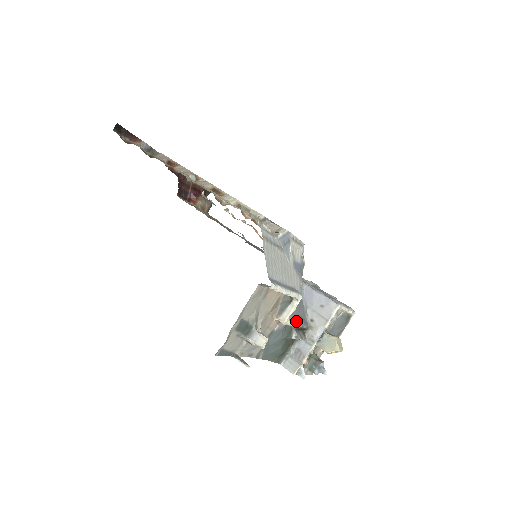
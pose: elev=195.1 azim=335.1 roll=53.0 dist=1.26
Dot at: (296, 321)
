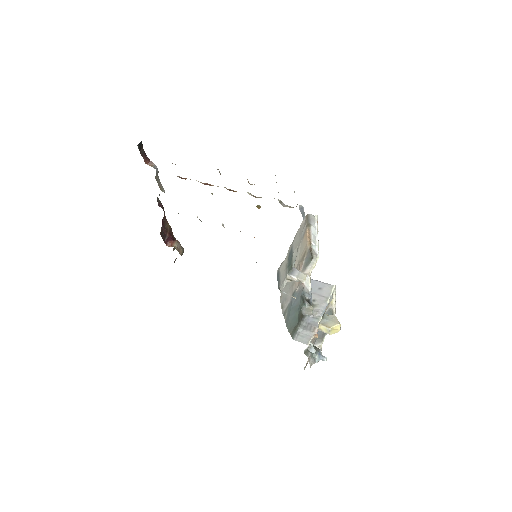
Dot at: occluded
